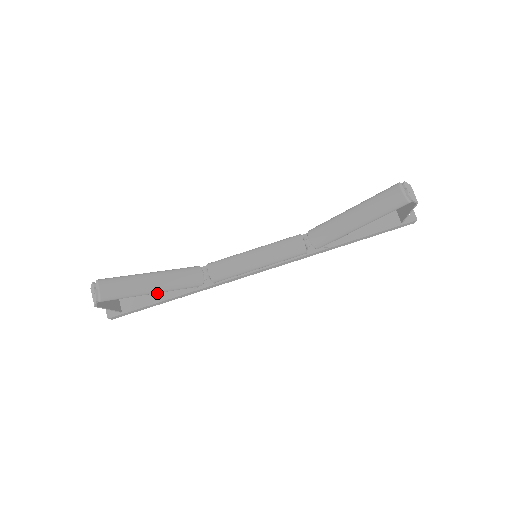
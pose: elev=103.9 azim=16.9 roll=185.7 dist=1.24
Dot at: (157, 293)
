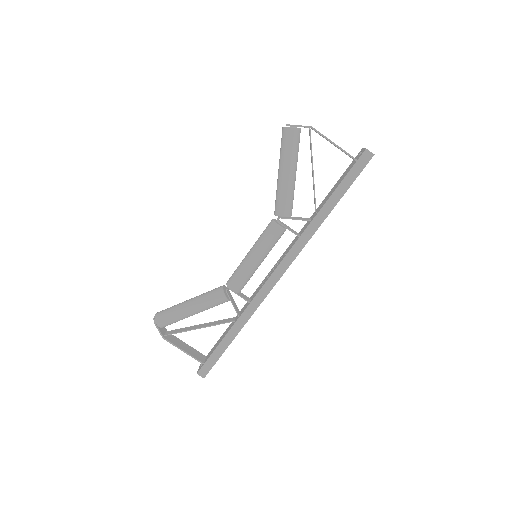
Dot at: occluded
